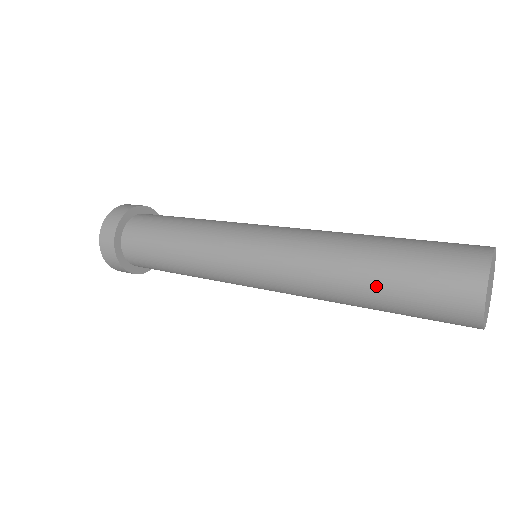
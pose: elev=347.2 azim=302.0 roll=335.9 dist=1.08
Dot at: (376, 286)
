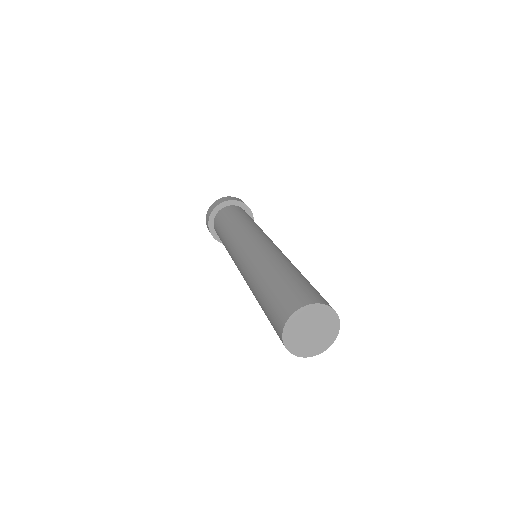
Dot at: occluded
